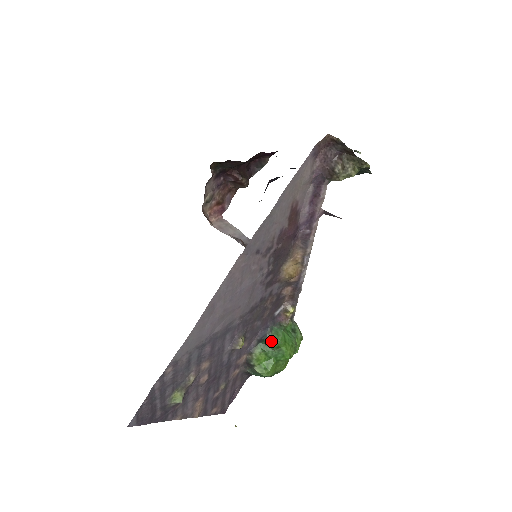
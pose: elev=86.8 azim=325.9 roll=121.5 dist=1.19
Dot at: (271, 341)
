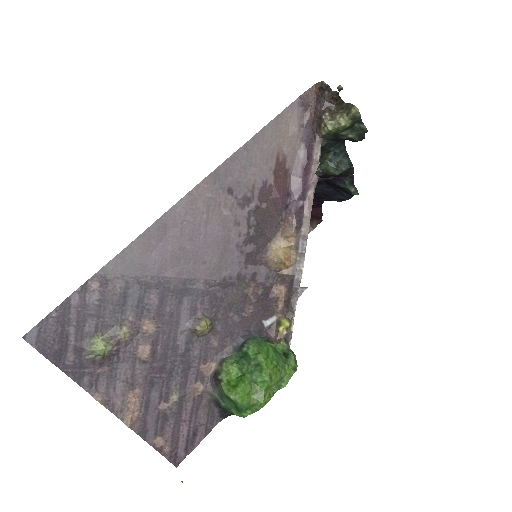
Dot at: (249, 349)
